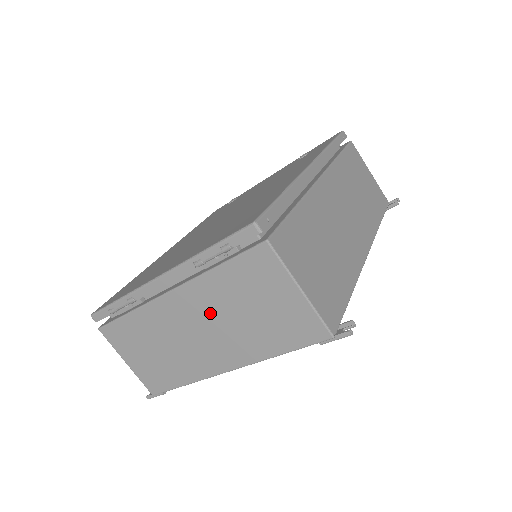
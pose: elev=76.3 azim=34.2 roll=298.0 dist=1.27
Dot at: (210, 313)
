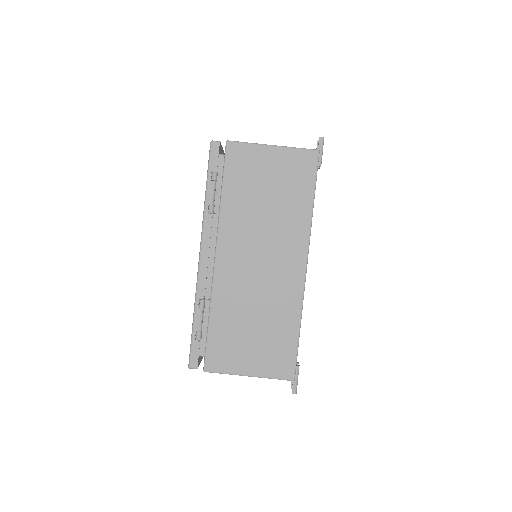
Dot at: (251, 235)
